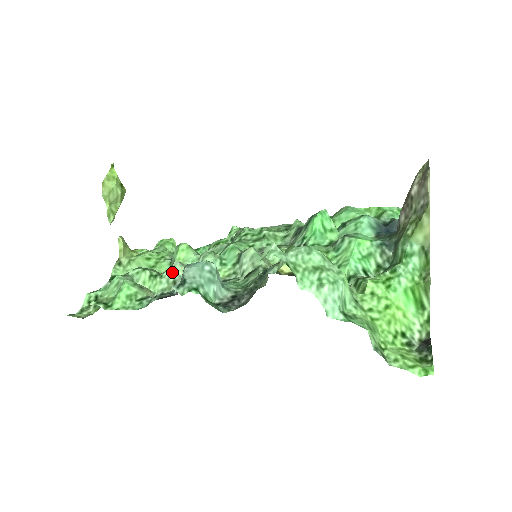
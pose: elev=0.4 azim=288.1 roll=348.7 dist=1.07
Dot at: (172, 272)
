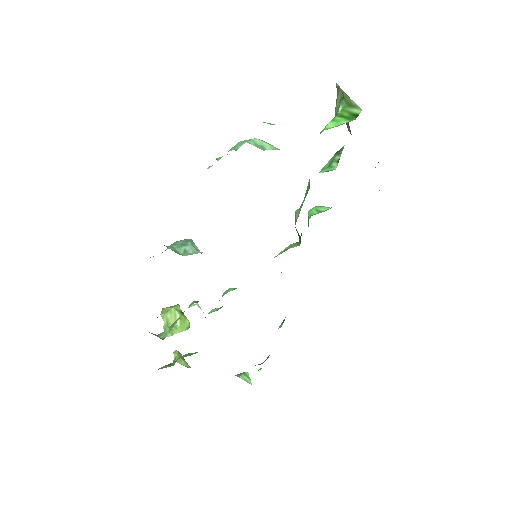
Dot at: occluded
